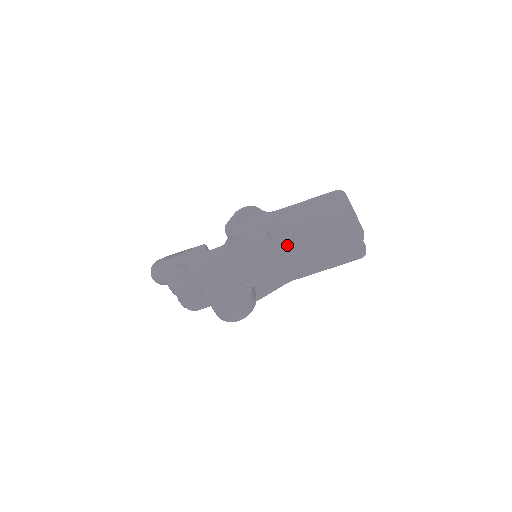
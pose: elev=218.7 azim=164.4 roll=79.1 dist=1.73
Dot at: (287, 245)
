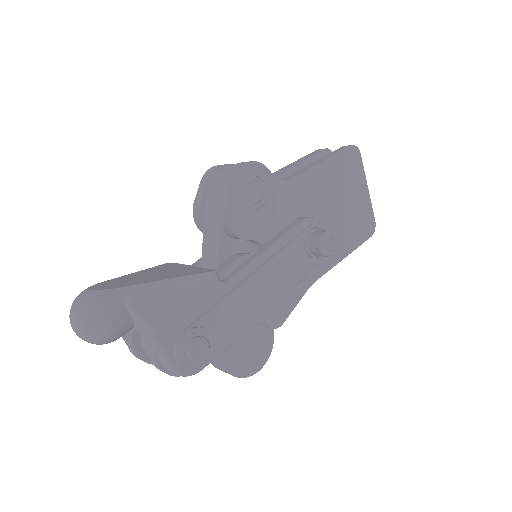
Dot at: occluded
